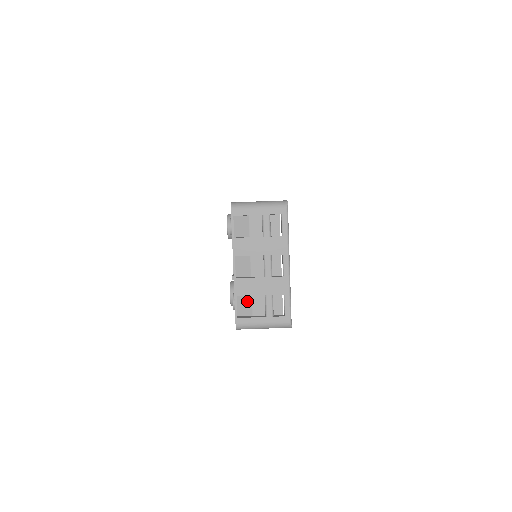
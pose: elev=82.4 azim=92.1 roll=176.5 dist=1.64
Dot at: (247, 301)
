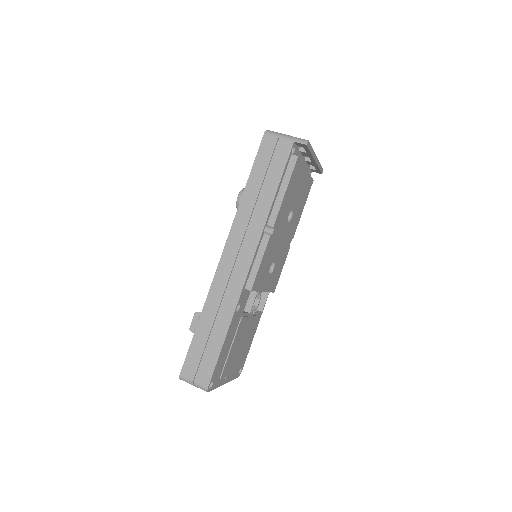
Dot at: occluded
